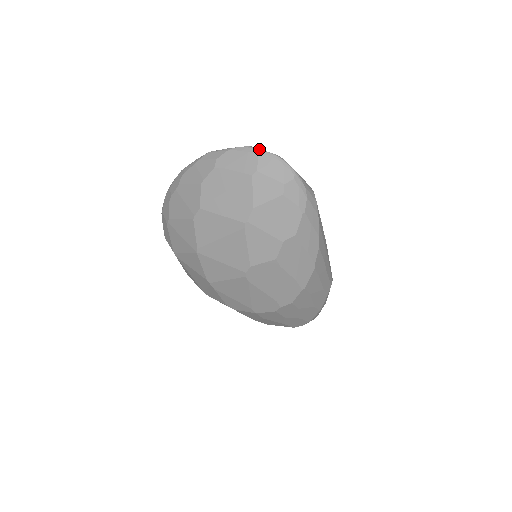
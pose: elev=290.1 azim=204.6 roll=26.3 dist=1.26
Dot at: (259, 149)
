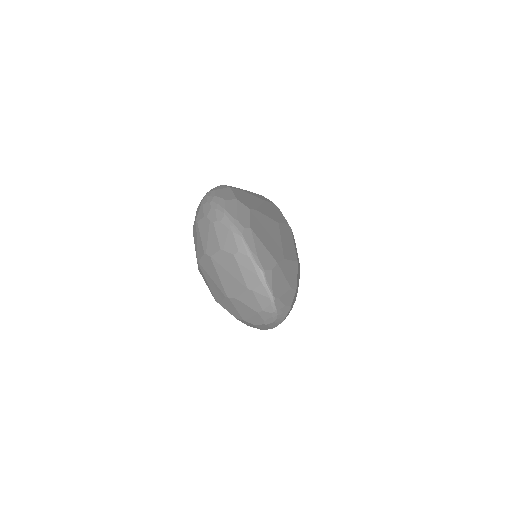
Dot at: (265, 281)
